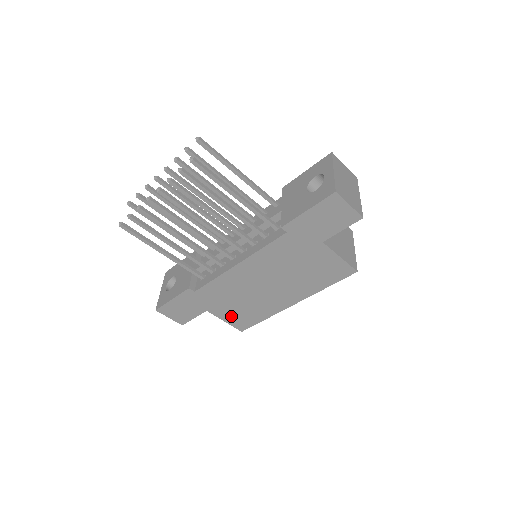
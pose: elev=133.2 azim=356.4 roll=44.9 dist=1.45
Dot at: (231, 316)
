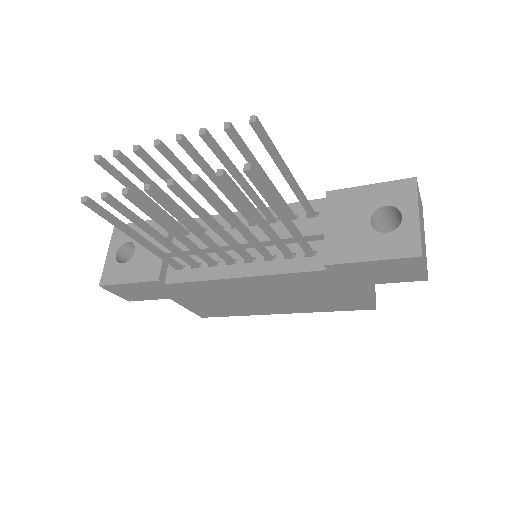
Dot at: (198, 307)
